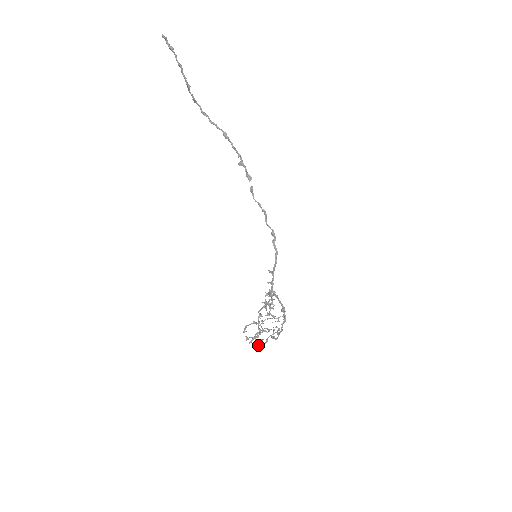
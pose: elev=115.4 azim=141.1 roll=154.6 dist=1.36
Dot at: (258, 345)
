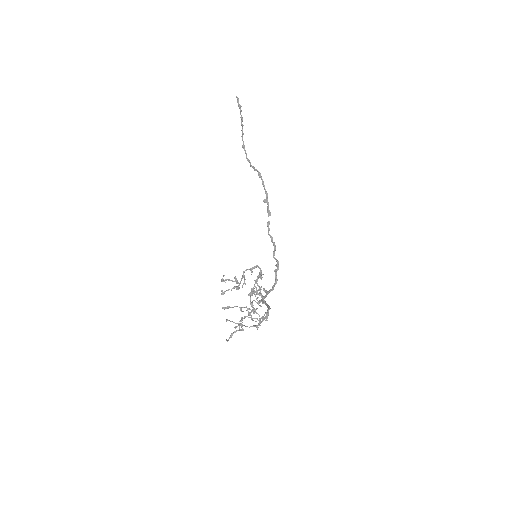
Dot at: (231, 321)
